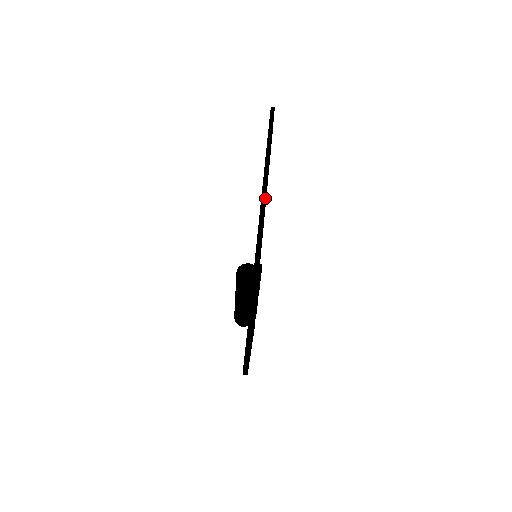
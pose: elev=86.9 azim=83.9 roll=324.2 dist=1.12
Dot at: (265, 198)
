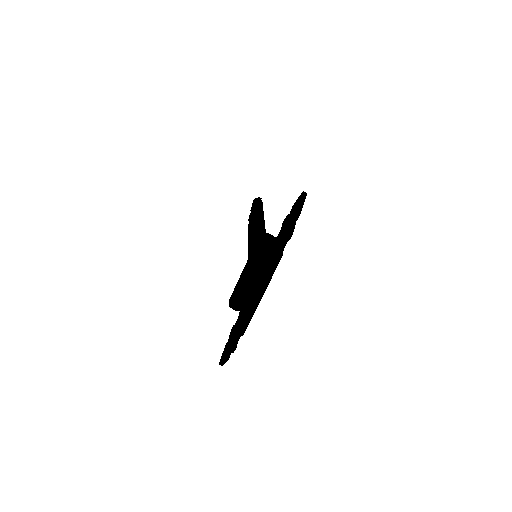
Dot at: (264, 224)
